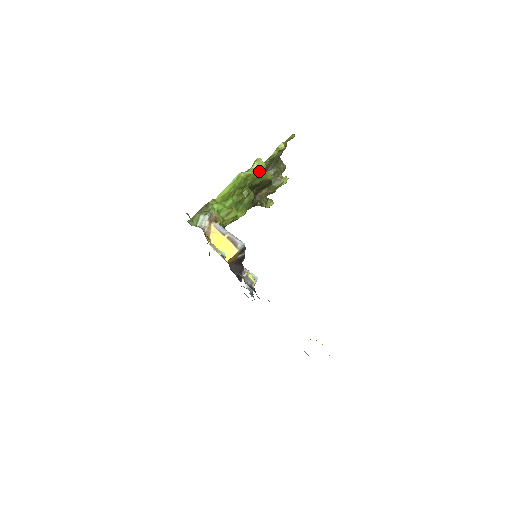
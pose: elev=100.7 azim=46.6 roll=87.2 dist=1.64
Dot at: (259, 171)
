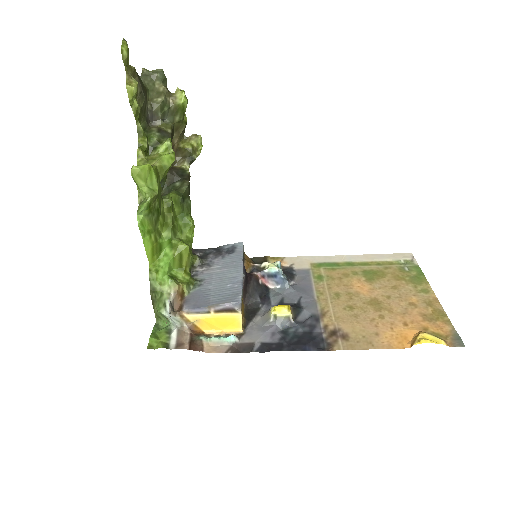
Dot at: (152, 181)
